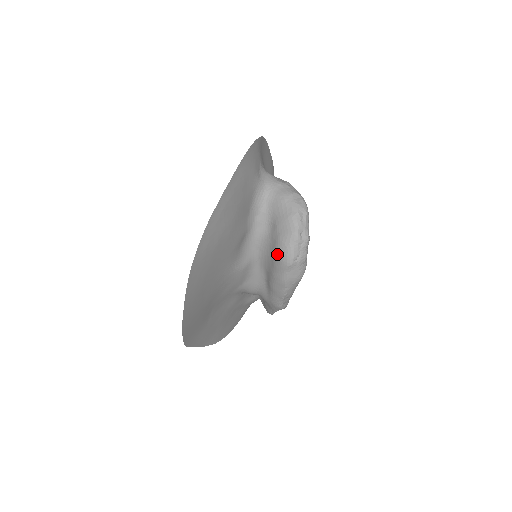
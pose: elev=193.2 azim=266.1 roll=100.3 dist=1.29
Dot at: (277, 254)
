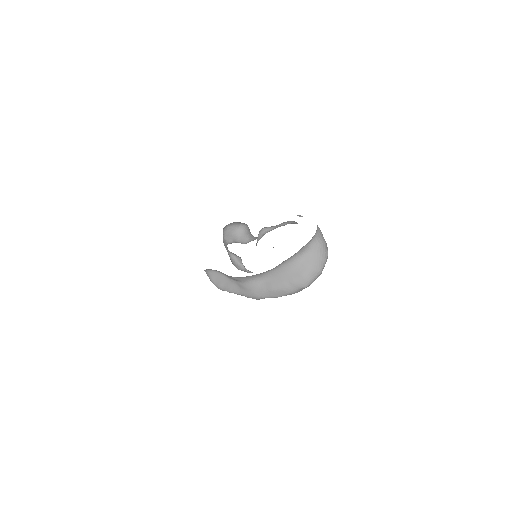
Dot at: (303, 277)
